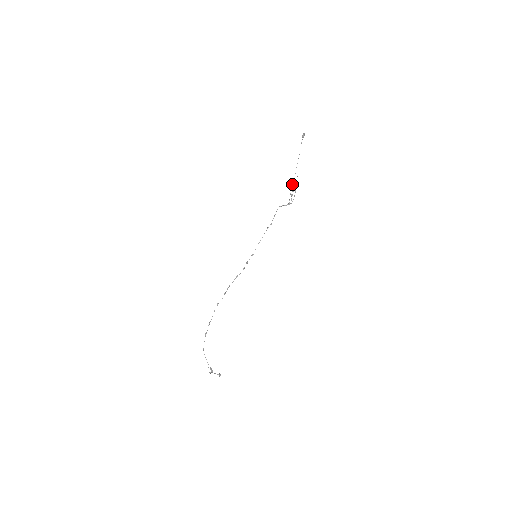
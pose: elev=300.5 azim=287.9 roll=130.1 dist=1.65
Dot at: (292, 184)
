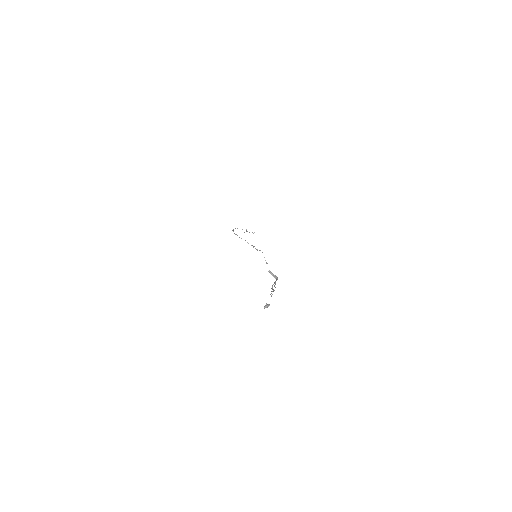
Dot at: occluded
